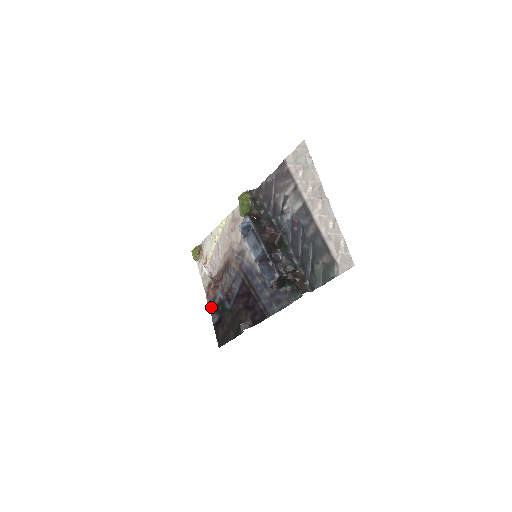
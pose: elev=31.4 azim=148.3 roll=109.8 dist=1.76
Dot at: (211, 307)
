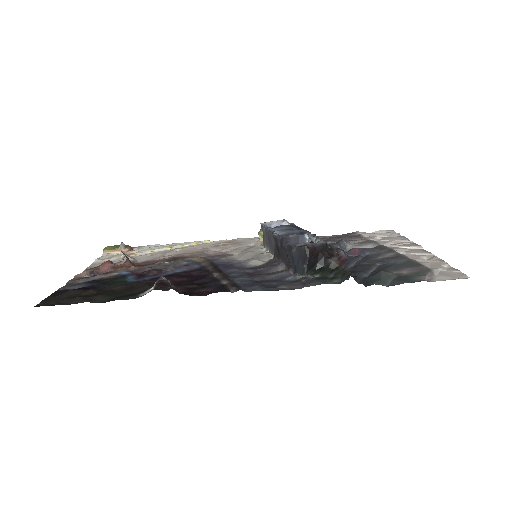
Dot at: (81, 278)
